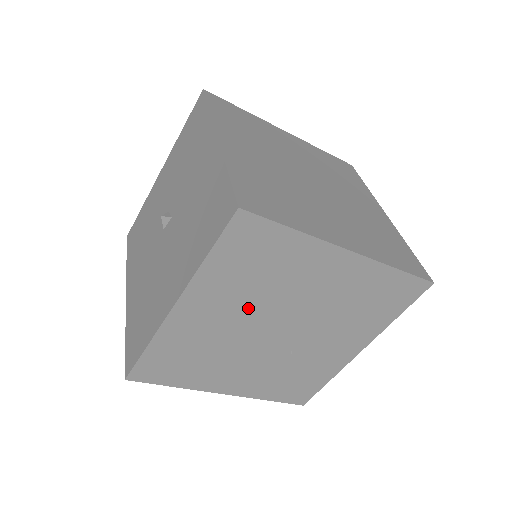
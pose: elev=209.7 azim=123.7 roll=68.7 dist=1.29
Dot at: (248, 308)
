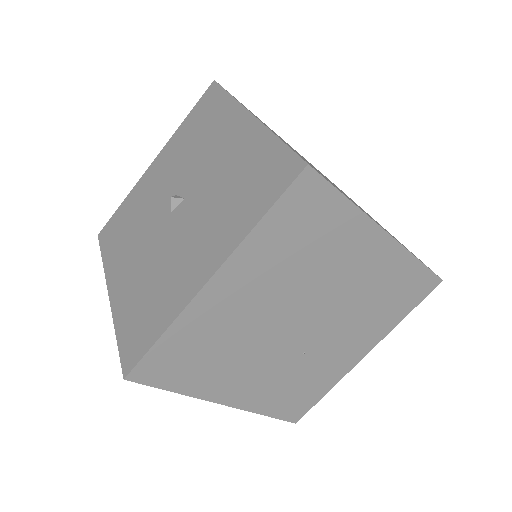
Dot at: (280, 291)
